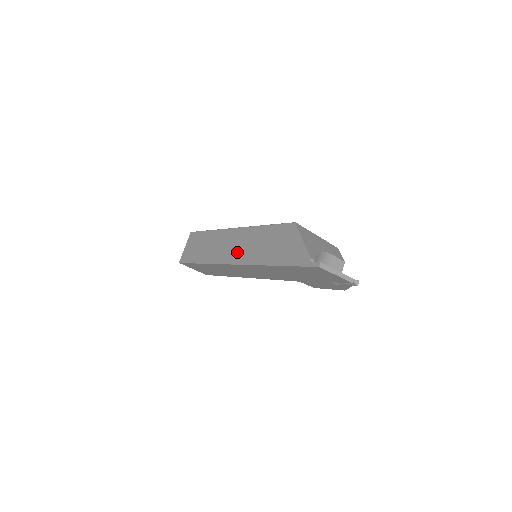
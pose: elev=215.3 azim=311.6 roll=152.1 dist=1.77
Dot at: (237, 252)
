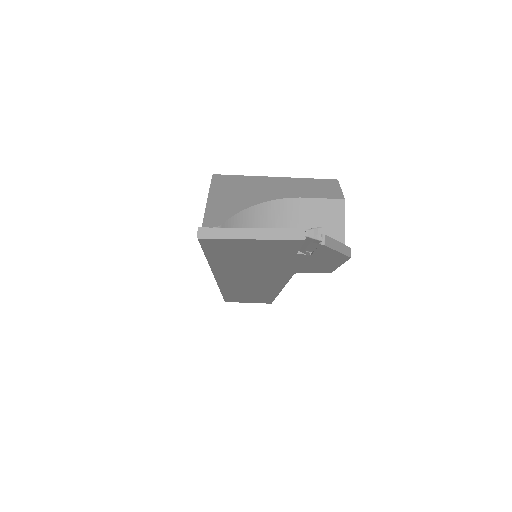
Dot at: occluded
